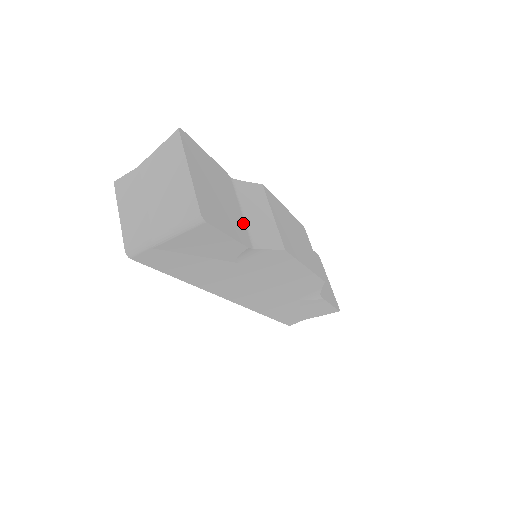
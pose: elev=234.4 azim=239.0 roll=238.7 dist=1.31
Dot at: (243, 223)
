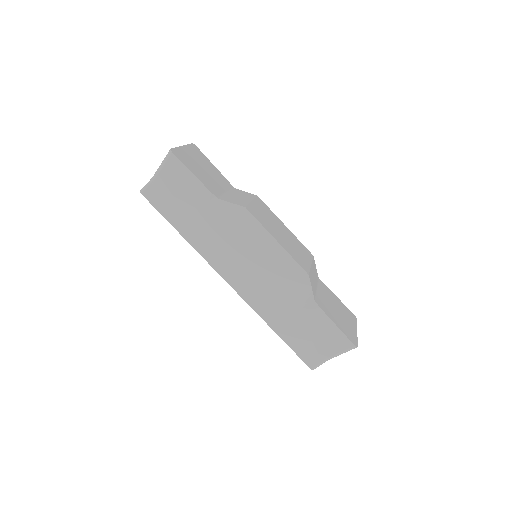
Dot at: (220, 192)
